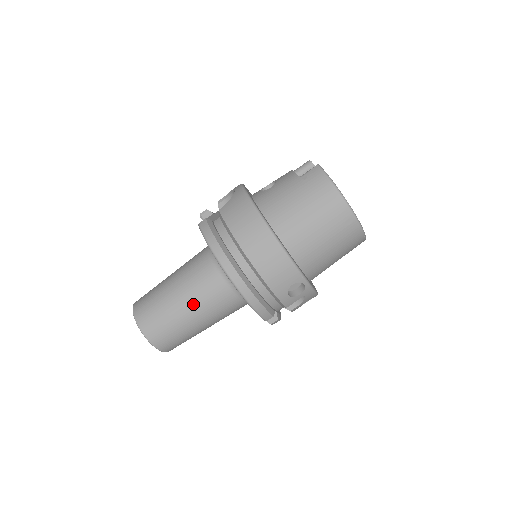
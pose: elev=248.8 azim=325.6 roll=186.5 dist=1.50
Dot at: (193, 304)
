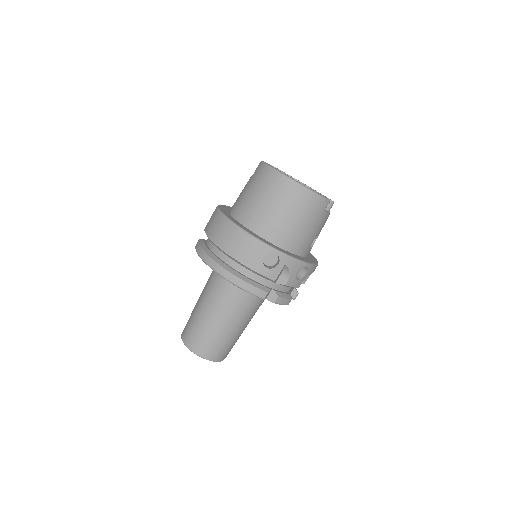
Dot at: (212, 309)
